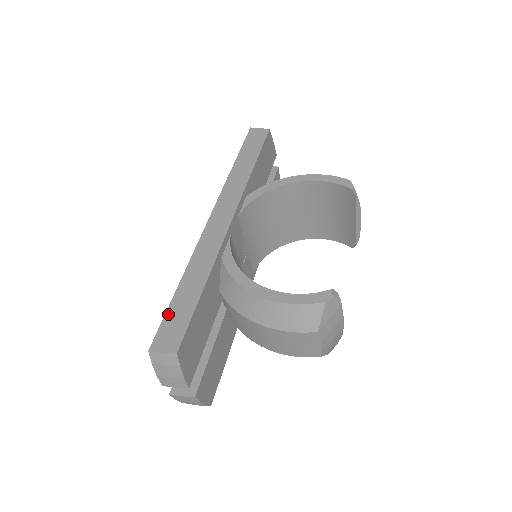
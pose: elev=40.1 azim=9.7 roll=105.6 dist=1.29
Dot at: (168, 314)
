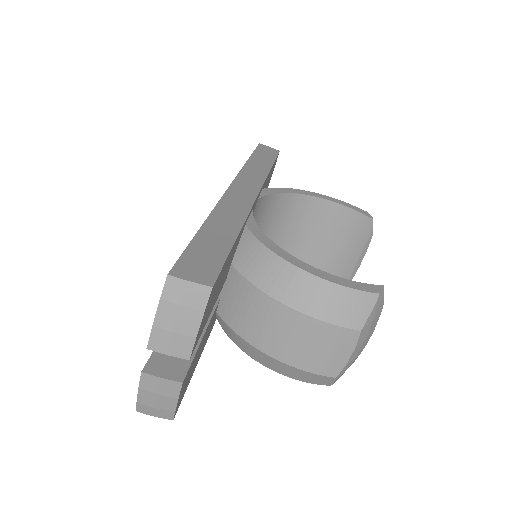
Dot at: (192, 246)
